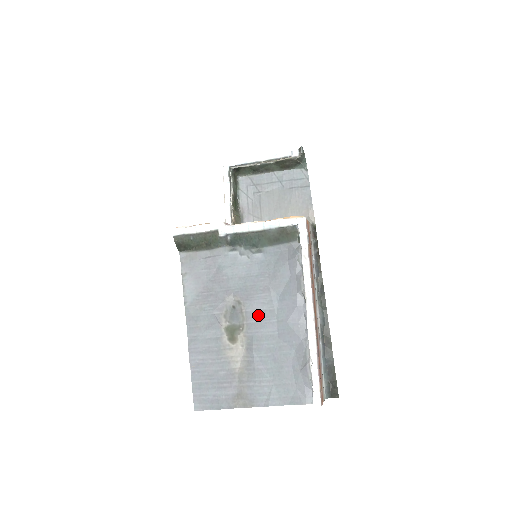
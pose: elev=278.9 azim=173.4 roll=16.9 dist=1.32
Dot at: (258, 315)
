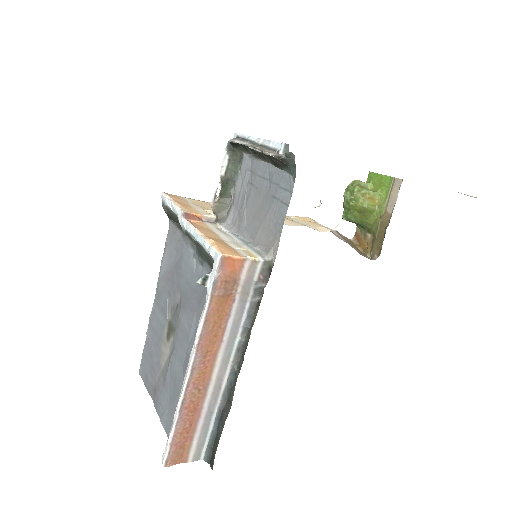
Dot at: (182, 331)
